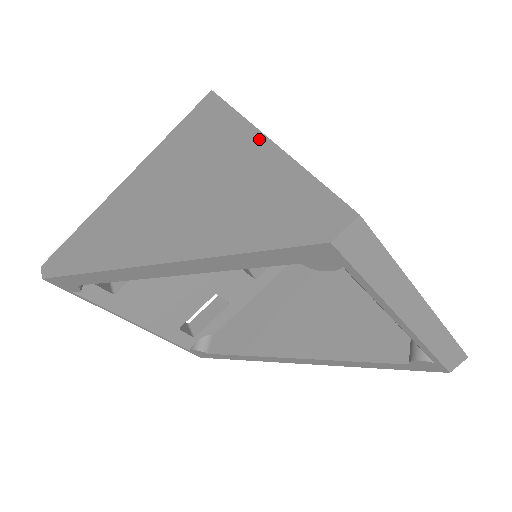
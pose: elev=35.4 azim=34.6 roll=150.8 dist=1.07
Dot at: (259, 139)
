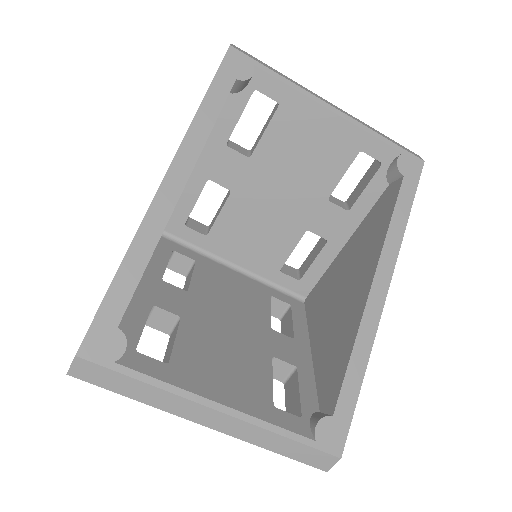
Dot at: occluded
